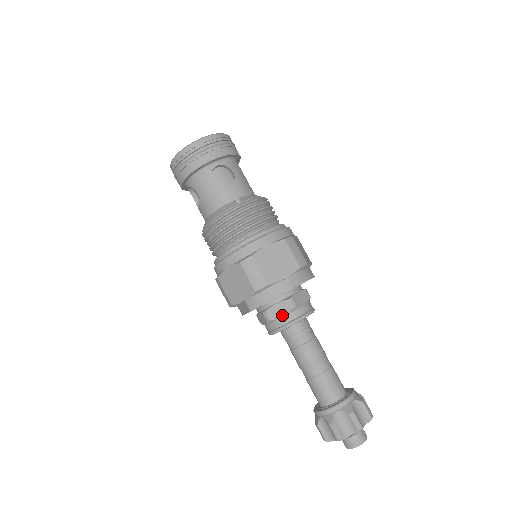
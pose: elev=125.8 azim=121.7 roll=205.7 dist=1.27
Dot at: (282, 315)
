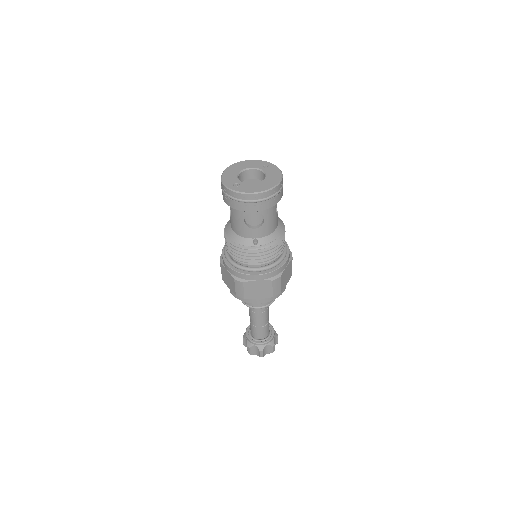
Dot at: occluded
